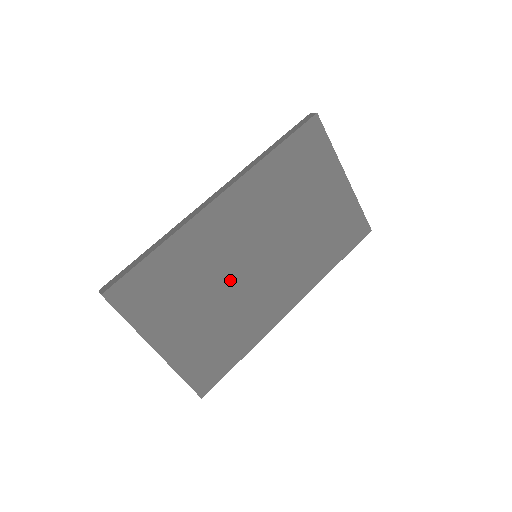
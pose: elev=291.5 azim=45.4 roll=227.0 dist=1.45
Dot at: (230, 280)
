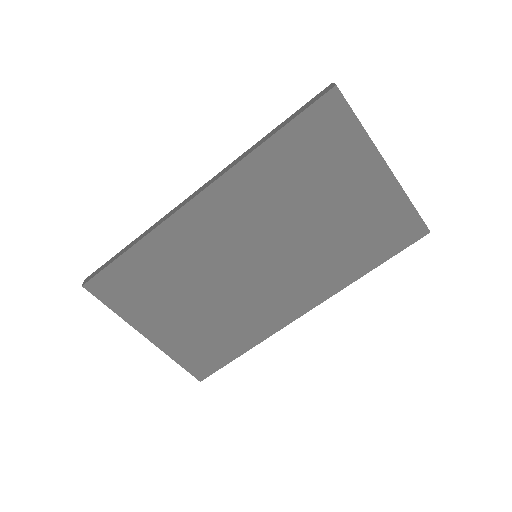
Dot at: (221, 280)
